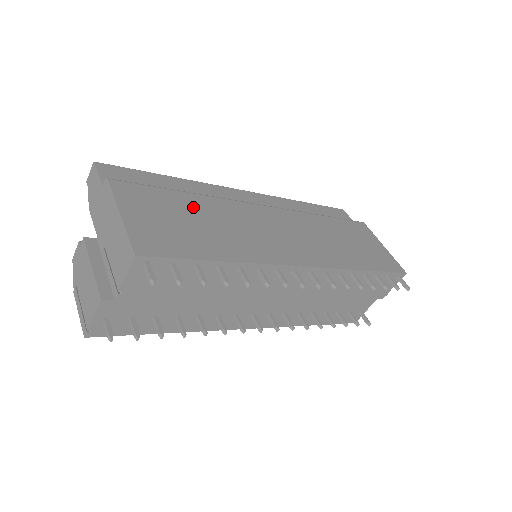
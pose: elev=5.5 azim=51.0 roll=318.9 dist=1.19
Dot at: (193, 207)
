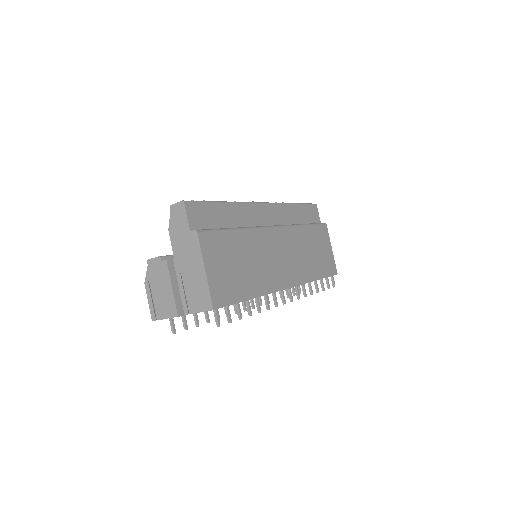
Dot at: (240, 247)
